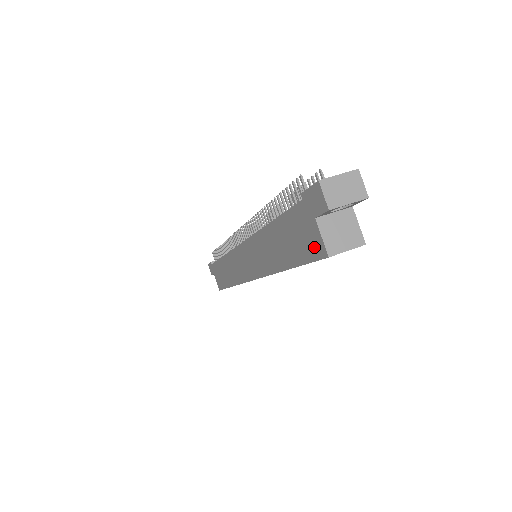
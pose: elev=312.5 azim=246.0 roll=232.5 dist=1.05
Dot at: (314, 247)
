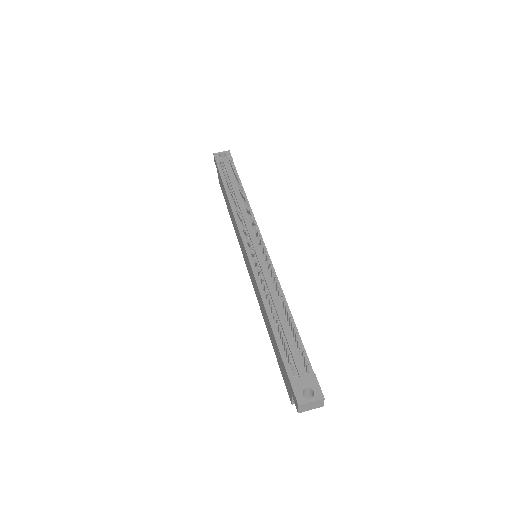
Dot at: (287, 388)
